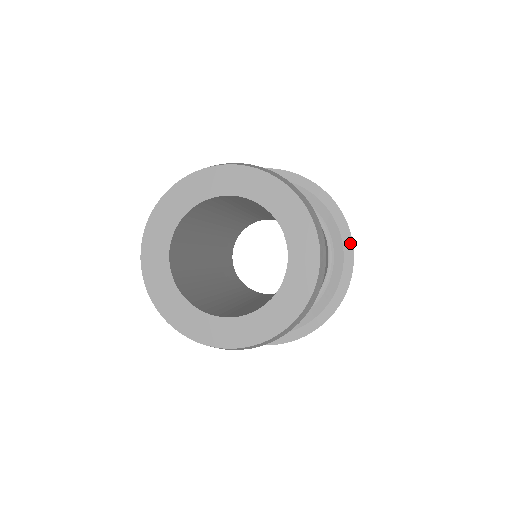
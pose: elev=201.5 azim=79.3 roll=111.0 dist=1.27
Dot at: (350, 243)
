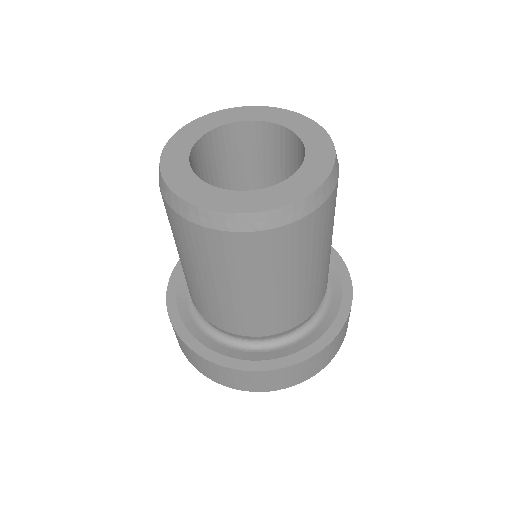
Dot at: (348, 277)
